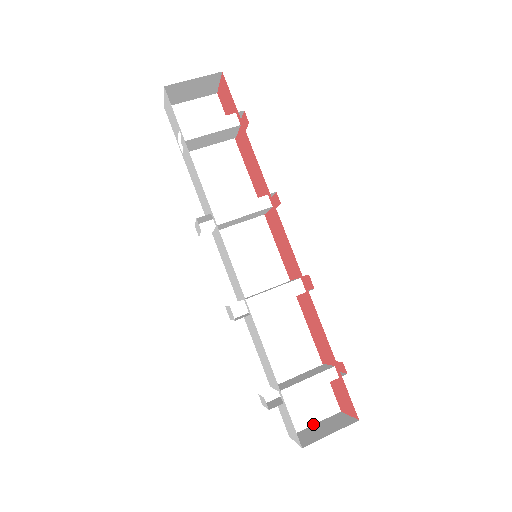
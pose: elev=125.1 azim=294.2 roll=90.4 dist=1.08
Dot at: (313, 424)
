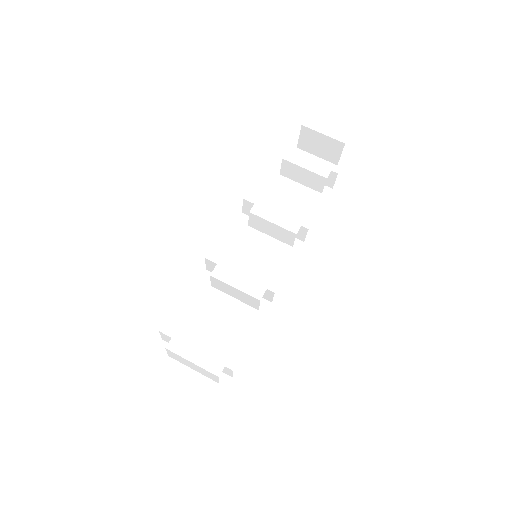
Dot at: (171, 405)
